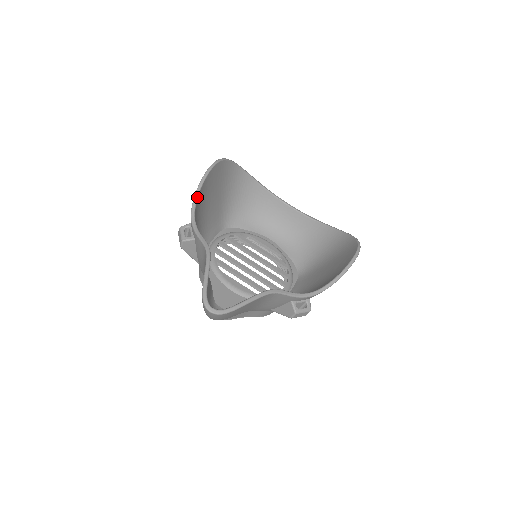
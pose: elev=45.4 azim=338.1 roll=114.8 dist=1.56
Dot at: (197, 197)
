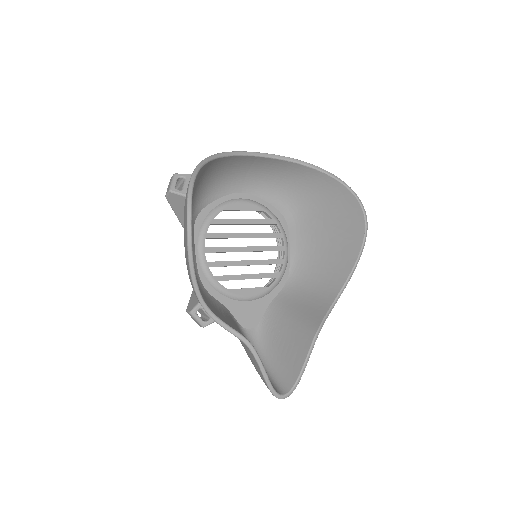
Dot at: (196, 283)
